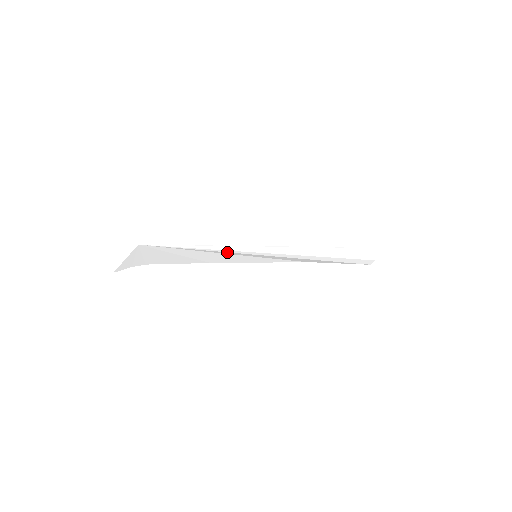
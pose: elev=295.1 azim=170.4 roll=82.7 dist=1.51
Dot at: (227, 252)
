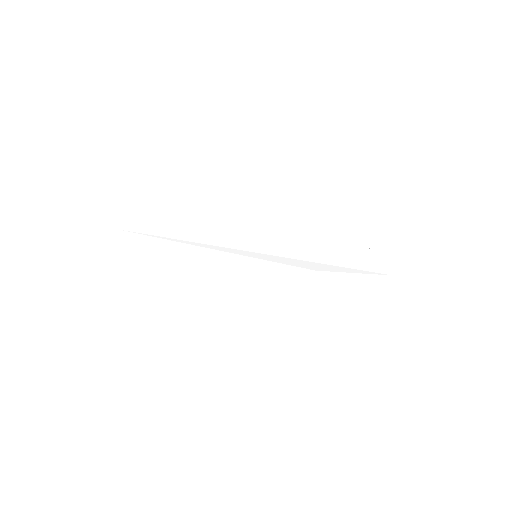
Dot at: (222, 247)
